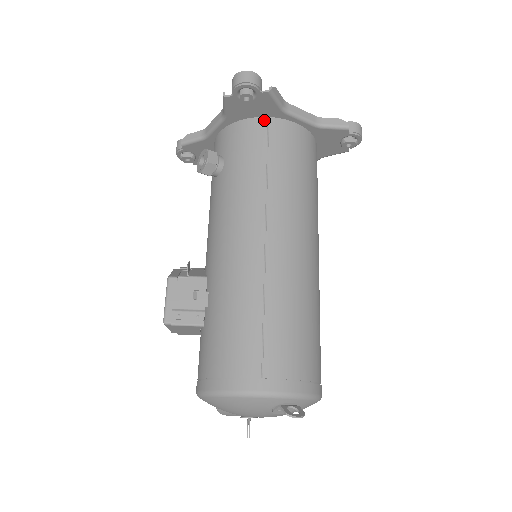
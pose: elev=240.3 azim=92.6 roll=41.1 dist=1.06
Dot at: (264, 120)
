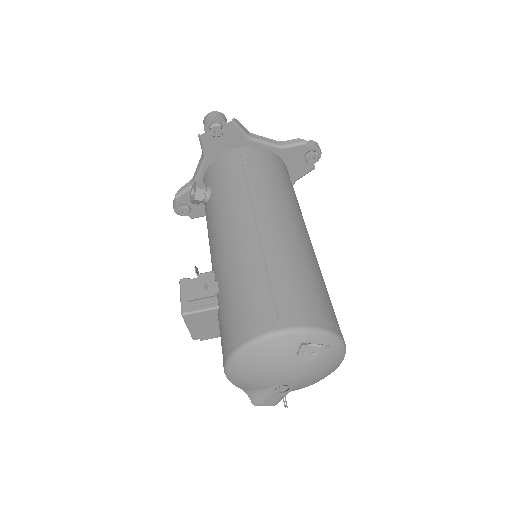
Dot at: (236, 150)
